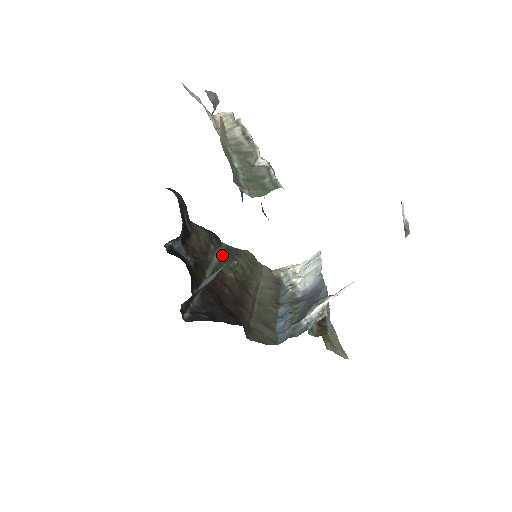
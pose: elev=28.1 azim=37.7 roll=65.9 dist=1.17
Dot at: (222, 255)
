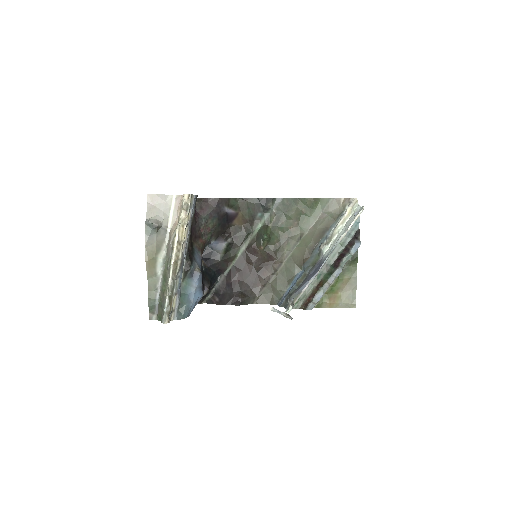
Dot at: (267, 220)
